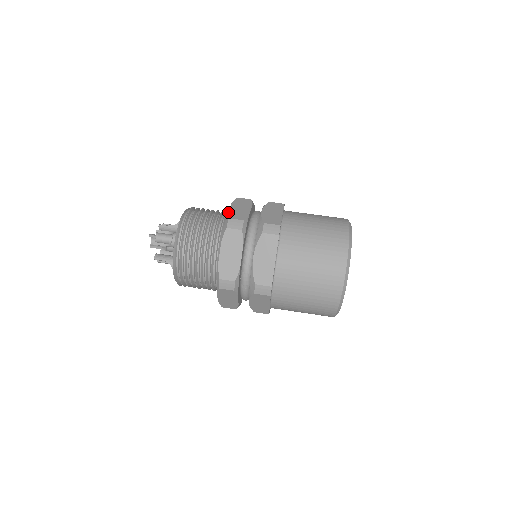
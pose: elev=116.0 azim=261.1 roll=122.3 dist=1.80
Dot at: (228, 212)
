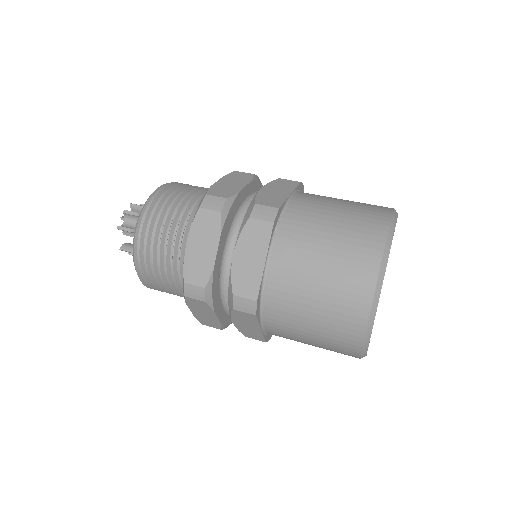
Dot at: (210, 187)
